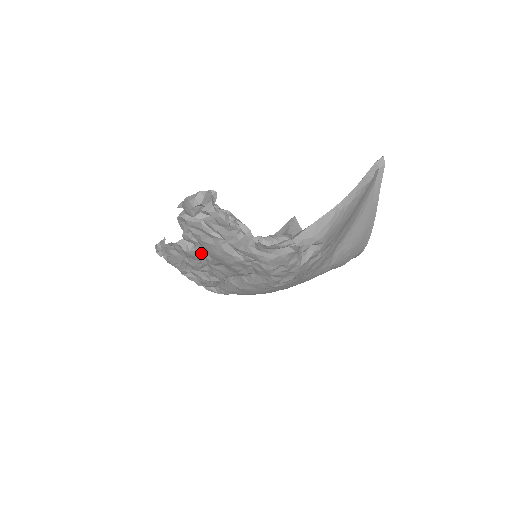
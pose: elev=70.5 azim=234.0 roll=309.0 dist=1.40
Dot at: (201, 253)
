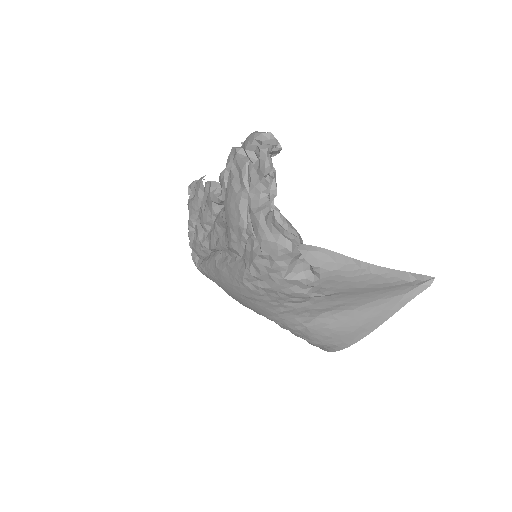
Dot at: (219, 207)
